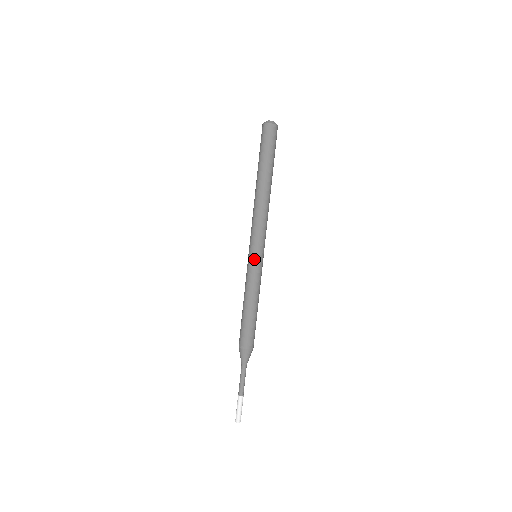
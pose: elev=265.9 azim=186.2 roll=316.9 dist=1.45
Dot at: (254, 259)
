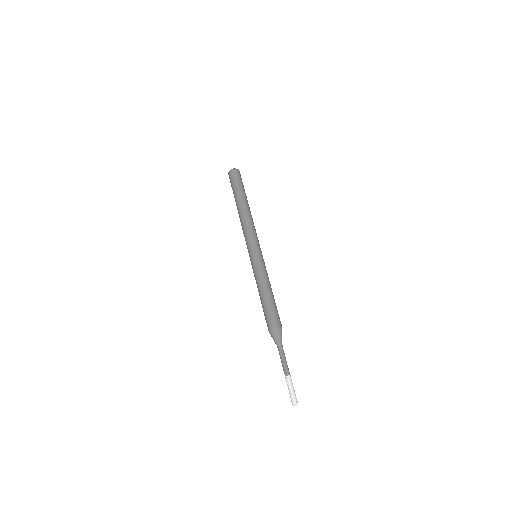
Dot at: (256, 255)
